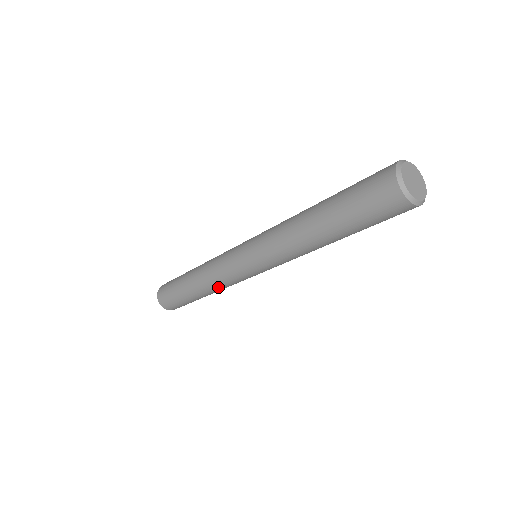
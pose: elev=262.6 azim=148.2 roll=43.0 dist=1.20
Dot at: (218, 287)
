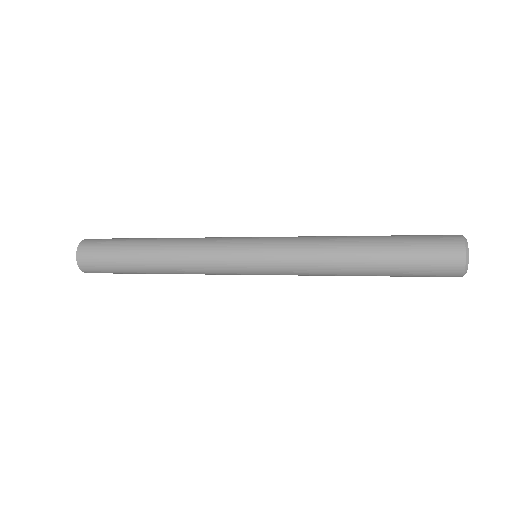
Dot at: (188, 268)
